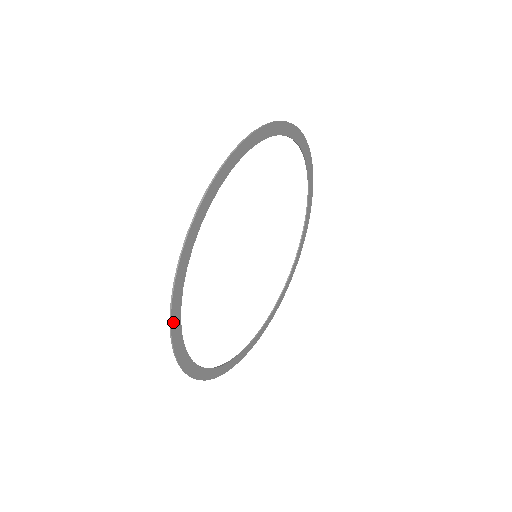
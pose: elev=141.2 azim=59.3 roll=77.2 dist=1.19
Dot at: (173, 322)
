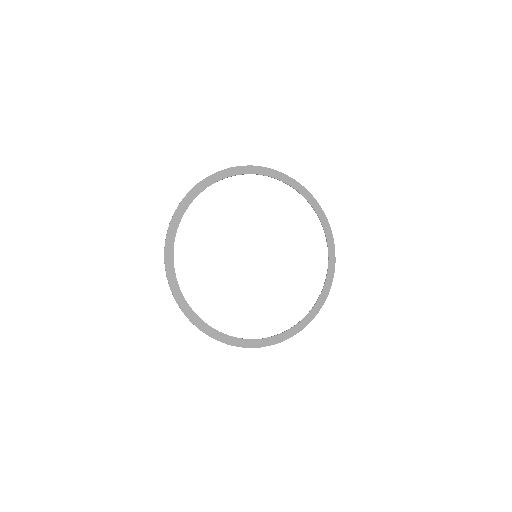
Dot at: (175, 216)
